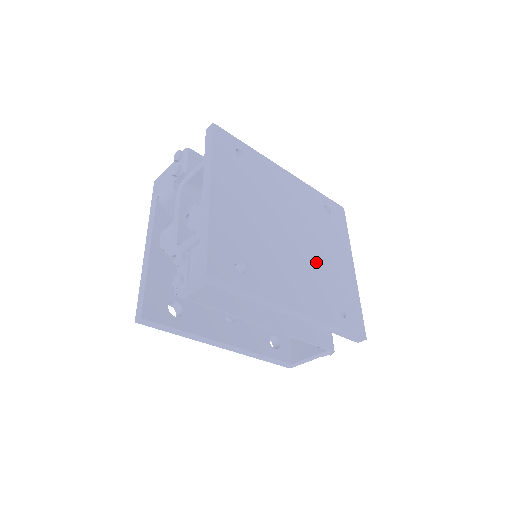
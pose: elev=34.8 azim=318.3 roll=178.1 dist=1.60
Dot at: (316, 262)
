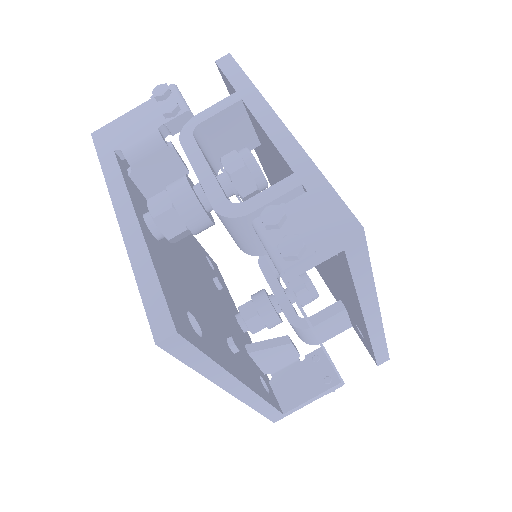
Dot at: occluded
